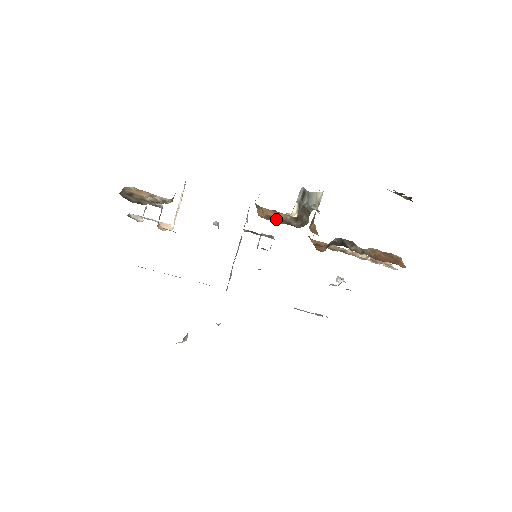
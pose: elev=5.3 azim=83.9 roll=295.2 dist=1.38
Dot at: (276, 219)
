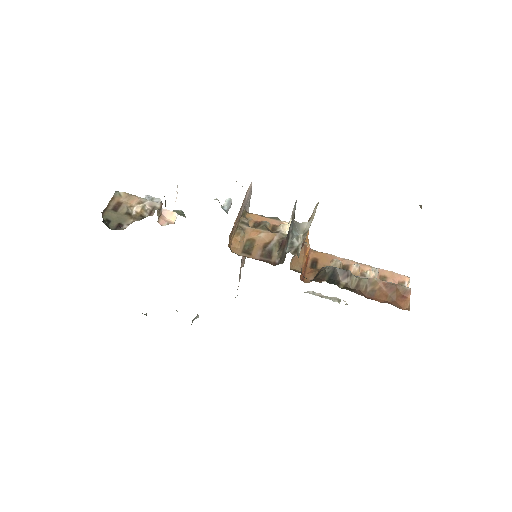
Dot at: (255, 247)
